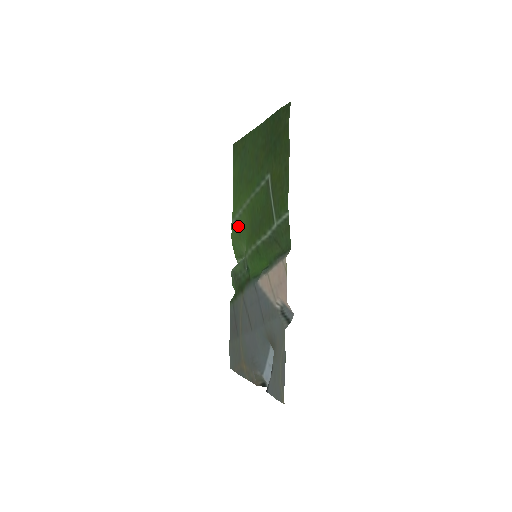
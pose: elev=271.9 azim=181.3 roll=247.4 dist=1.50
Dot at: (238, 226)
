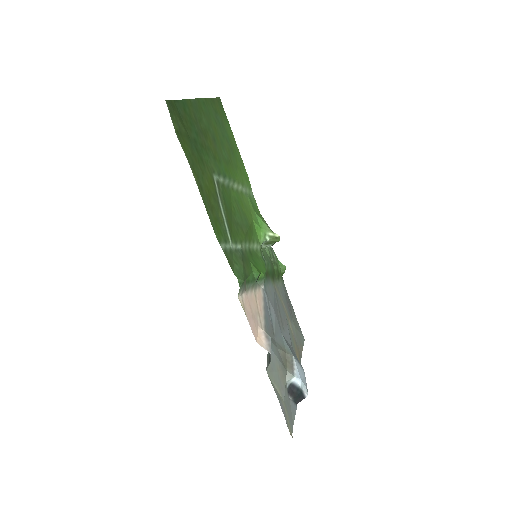
Dot at: (252, 203)
